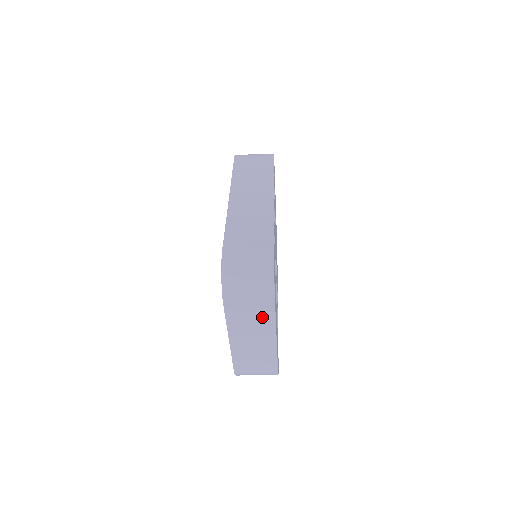
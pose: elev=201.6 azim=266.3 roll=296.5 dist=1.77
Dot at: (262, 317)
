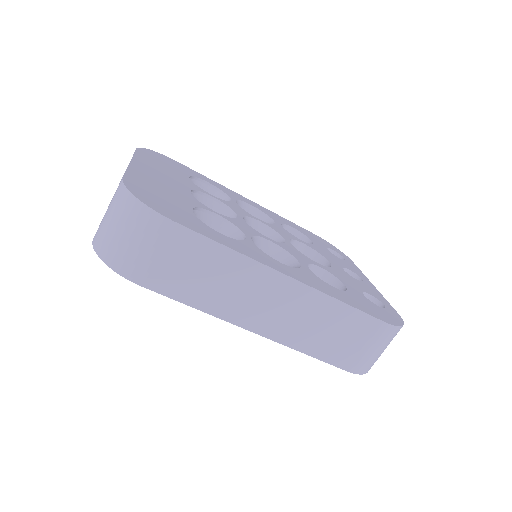
Dot at: occluded
